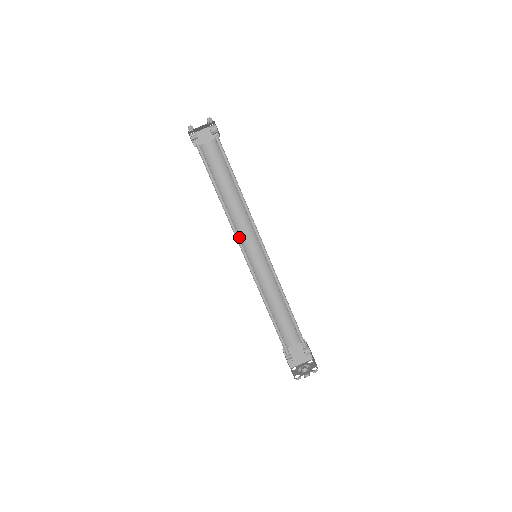
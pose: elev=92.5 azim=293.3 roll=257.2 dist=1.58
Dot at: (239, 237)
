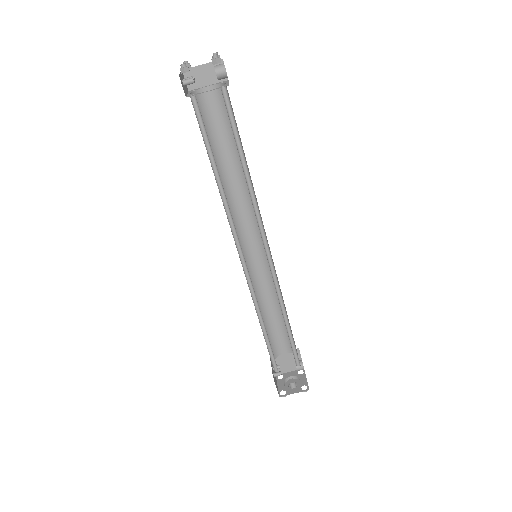
Dot at: occluded
